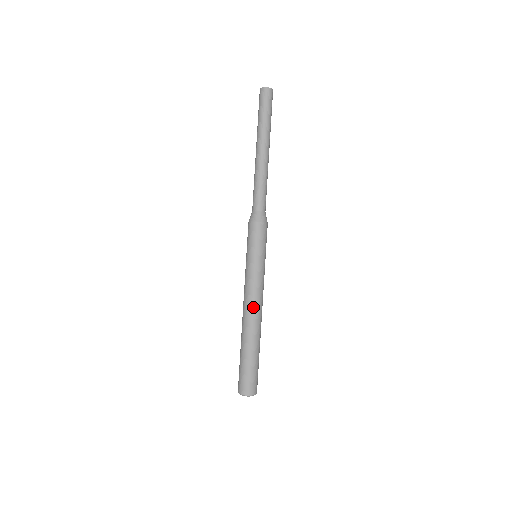
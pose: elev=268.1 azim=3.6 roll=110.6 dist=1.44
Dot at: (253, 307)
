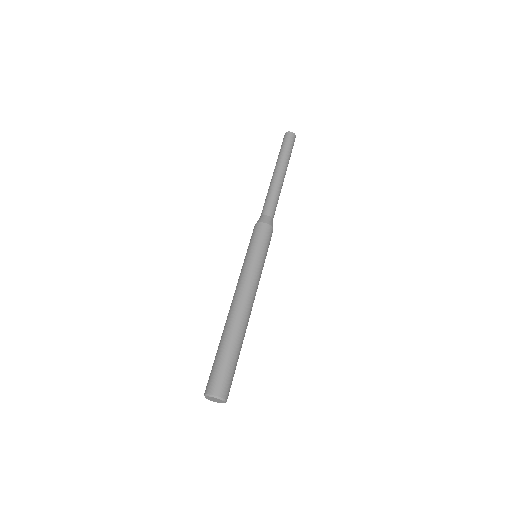
Dot at: (243, 297)
